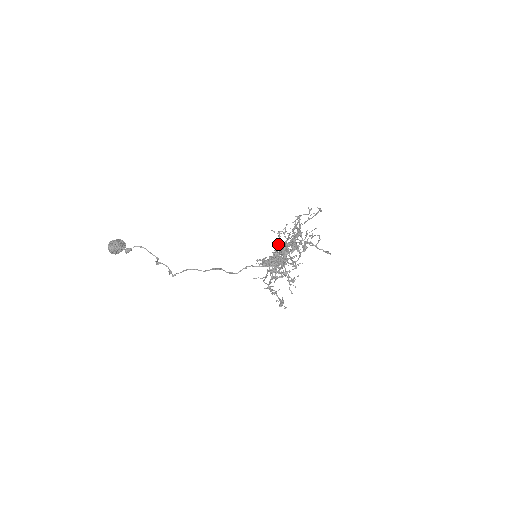
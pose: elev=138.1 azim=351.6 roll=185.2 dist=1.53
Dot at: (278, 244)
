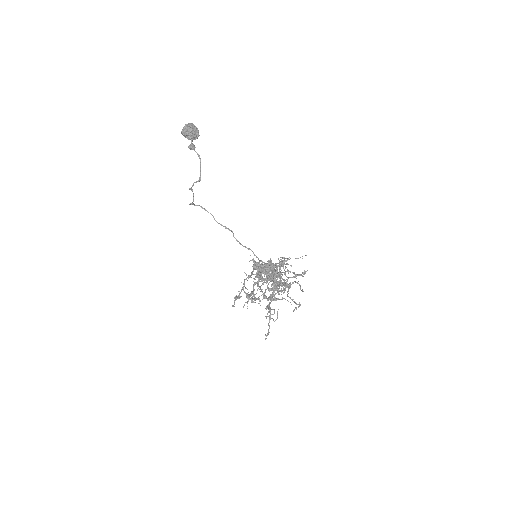
Dot at: (280, 265)
